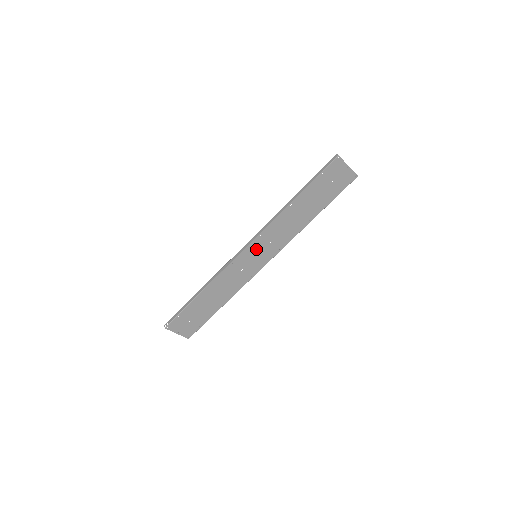
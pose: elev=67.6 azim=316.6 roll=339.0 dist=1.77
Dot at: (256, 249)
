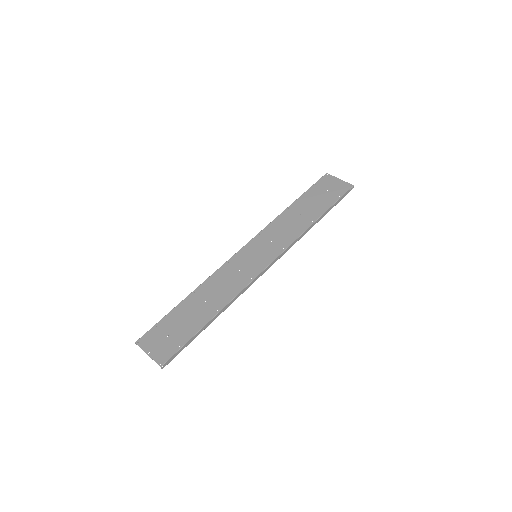
Dot at: (256, 248)
